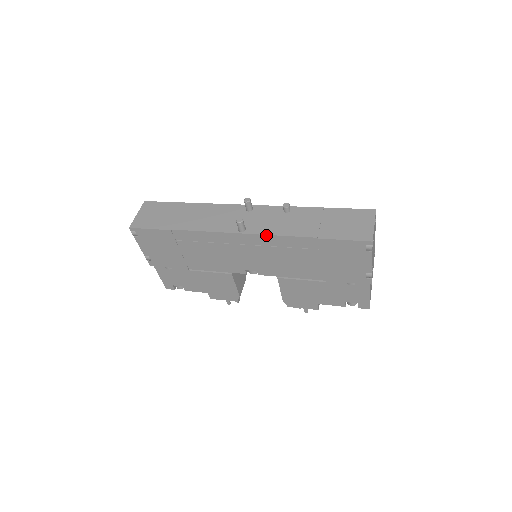
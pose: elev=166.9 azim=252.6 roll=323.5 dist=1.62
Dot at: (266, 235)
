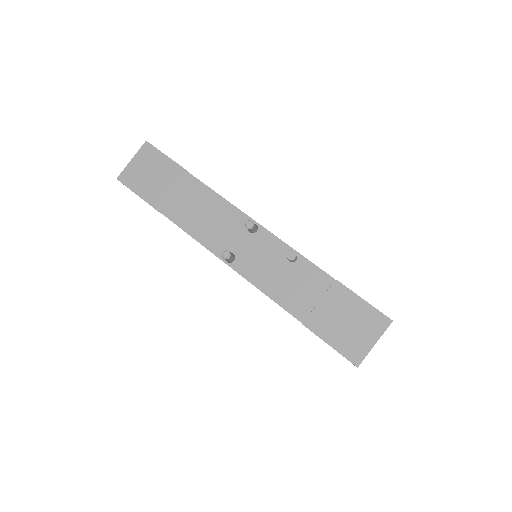
Dot at: (251, 283)
